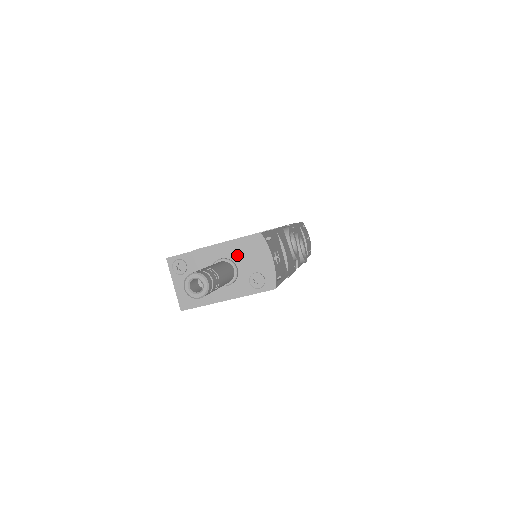
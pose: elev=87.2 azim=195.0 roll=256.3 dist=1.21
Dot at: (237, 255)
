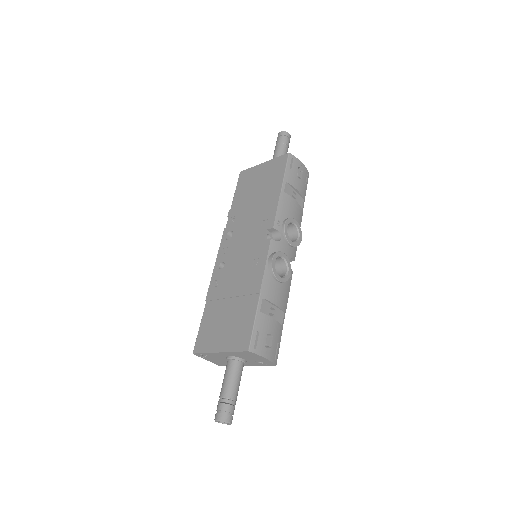
Dot at: (239, 356)
